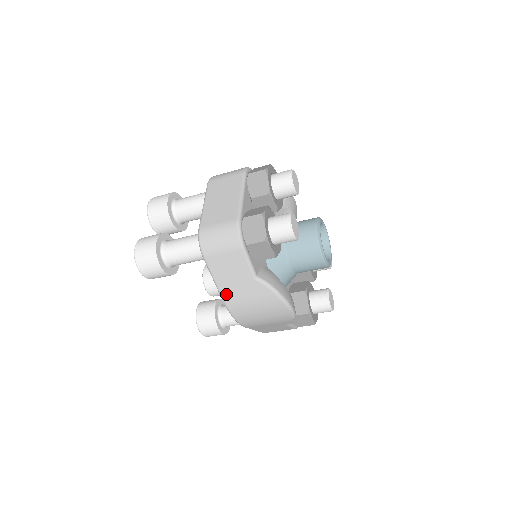
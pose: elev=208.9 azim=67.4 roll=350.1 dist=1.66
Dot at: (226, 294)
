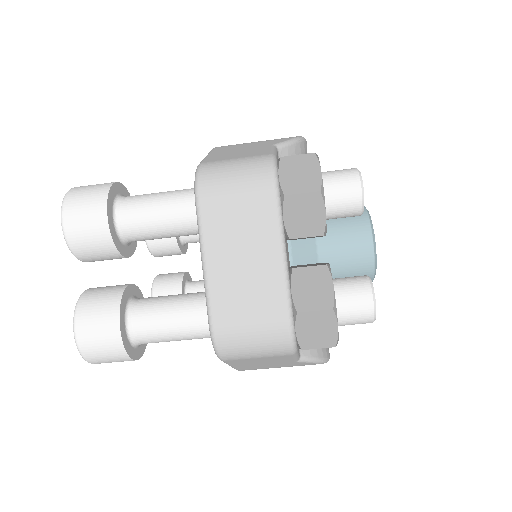
Dot at: (244, 368)
